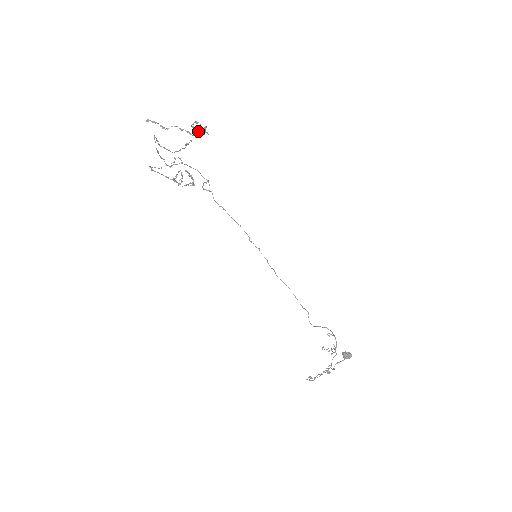
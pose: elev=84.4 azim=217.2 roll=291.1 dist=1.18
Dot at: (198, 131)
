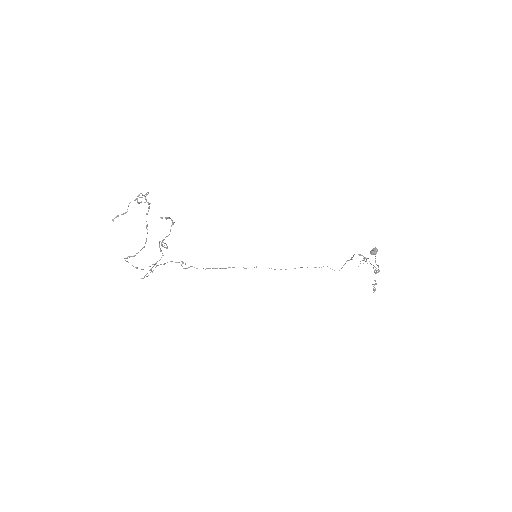
Dot at: occluded
